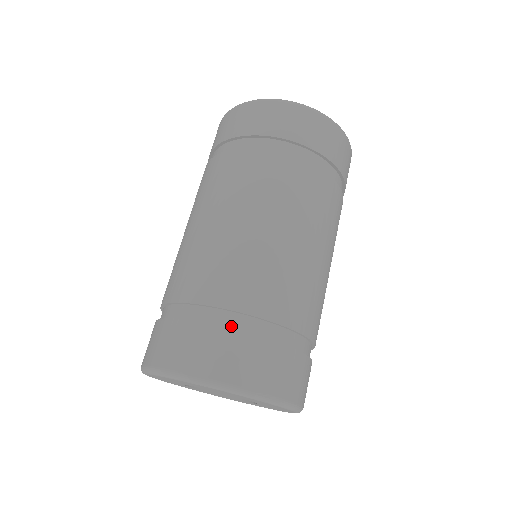
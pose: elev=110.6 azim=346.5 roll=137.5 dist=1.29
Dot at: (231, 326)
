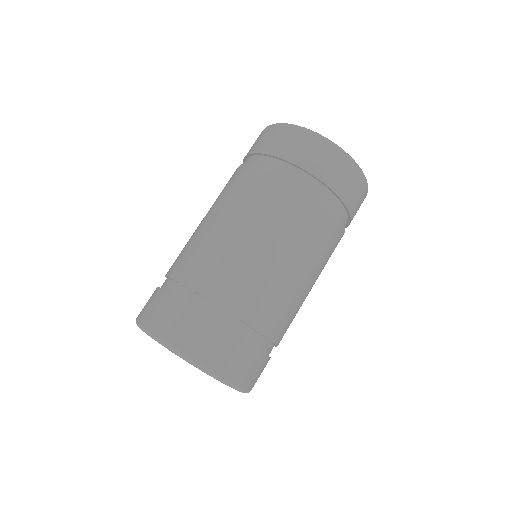
Dot at: (197, 307)
